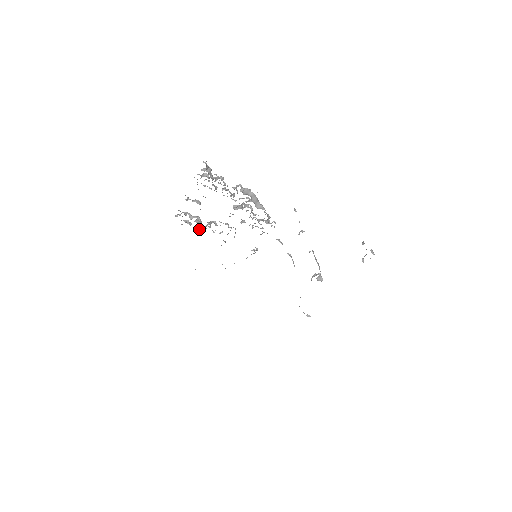
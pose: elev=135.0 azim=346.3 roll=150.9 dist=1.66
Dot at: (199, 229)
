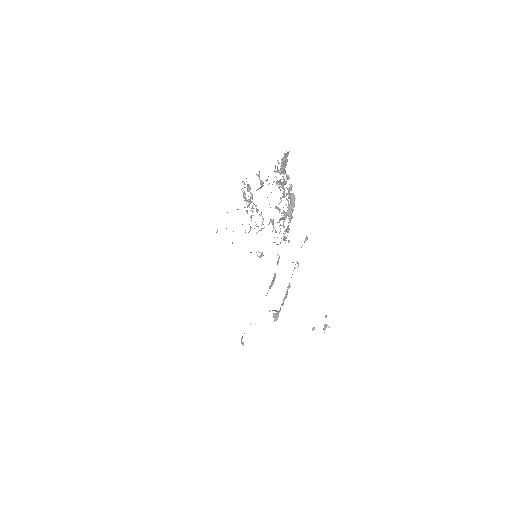
Dot at: occluded
